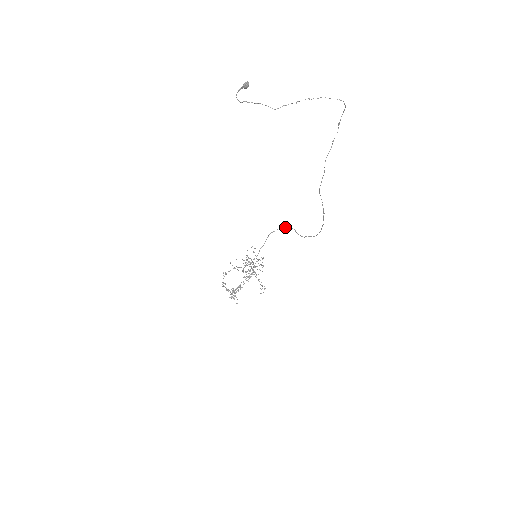
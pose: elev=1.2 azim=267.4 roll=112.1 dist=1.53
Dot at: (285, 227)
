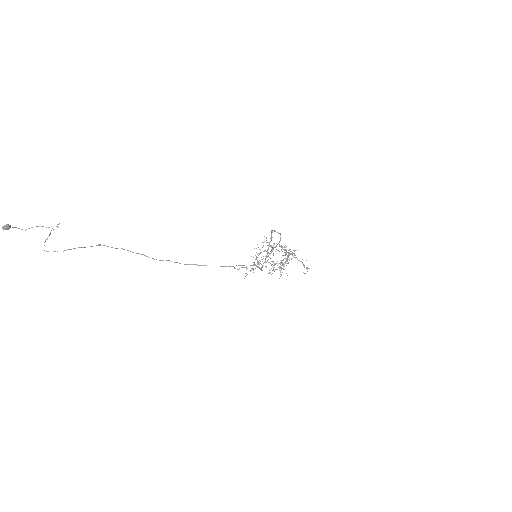
Dot at: (271, 233)
